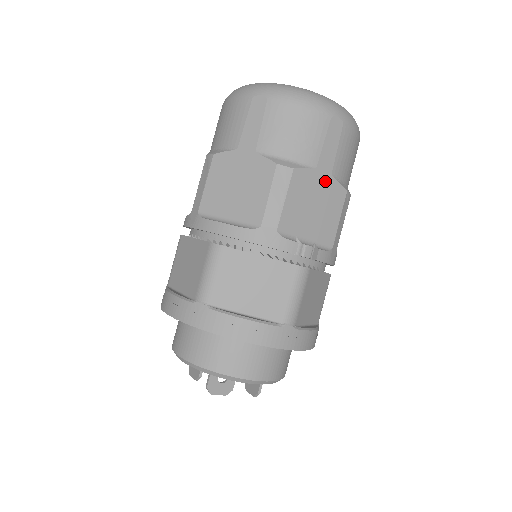
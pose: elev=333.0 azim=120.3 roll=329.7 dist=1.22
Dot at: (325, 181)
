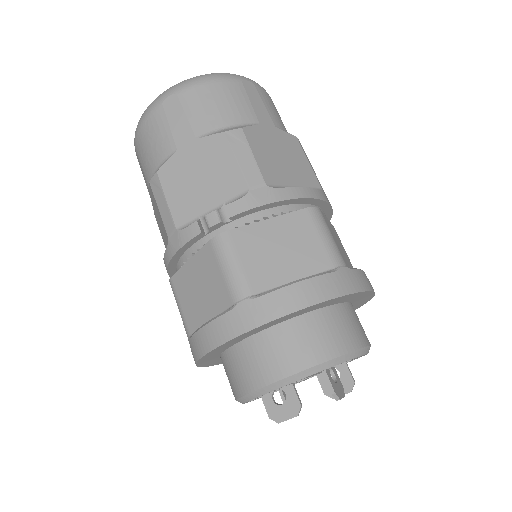
Dot at: (194, 149)
